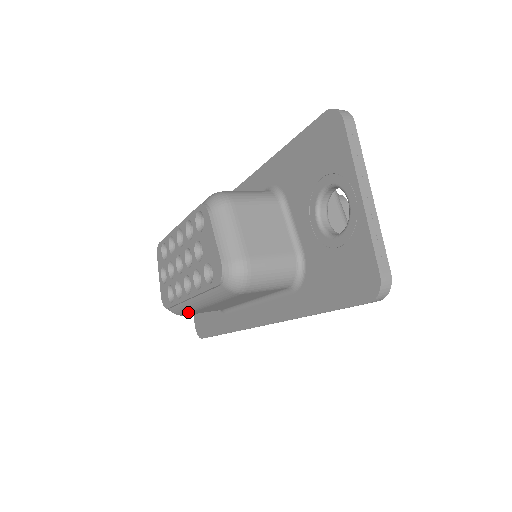
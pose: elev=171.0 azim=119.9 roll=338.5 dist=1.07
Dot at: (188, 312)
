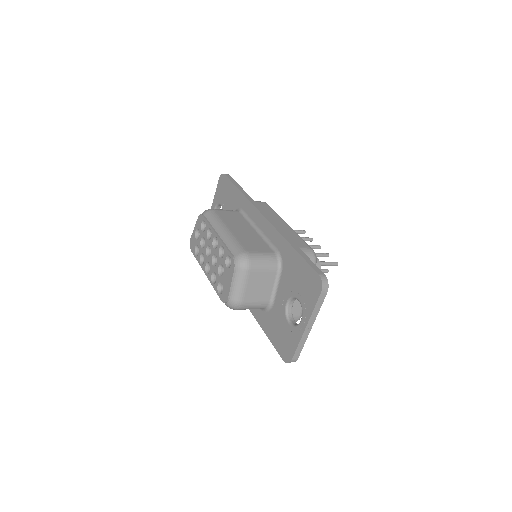
Dot at: occluded
